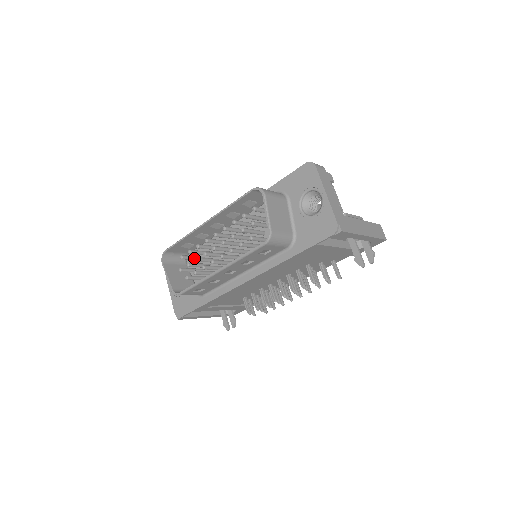
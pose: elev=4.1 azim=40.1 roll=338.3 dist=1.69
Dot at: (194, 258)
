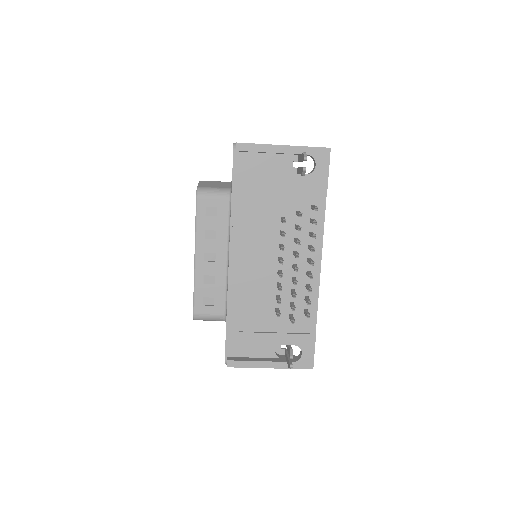
Dot at: occluded
